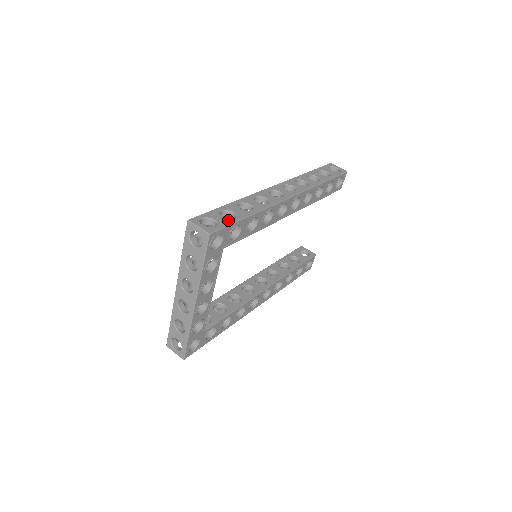
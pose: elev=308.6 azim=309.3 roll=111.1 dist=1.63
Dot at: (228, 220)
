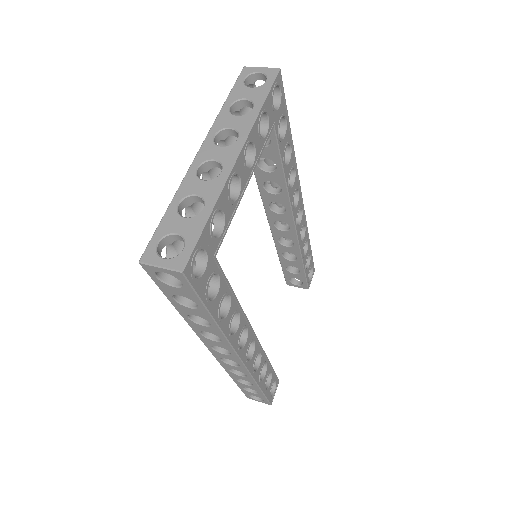
Dot at: occluded
